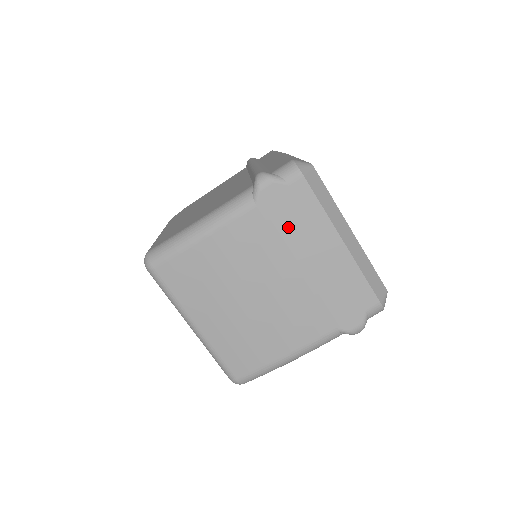
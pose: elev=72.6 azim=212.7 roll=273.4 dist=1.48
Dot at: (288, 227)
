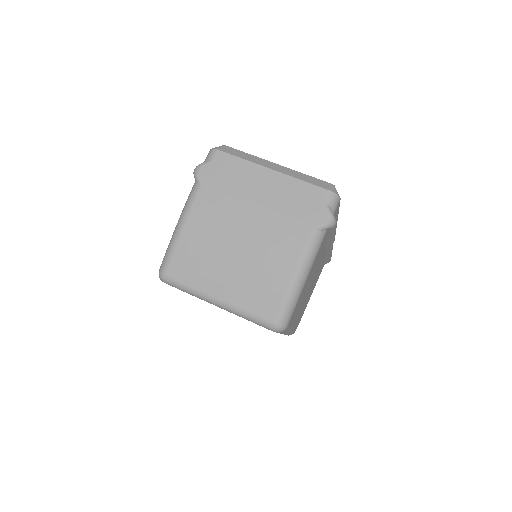
Dot at: (230, 185)
